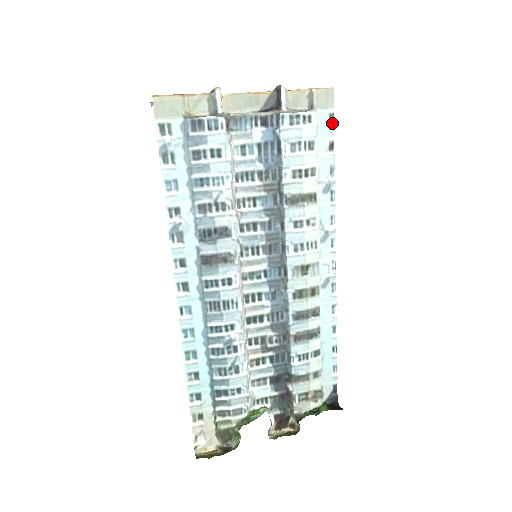
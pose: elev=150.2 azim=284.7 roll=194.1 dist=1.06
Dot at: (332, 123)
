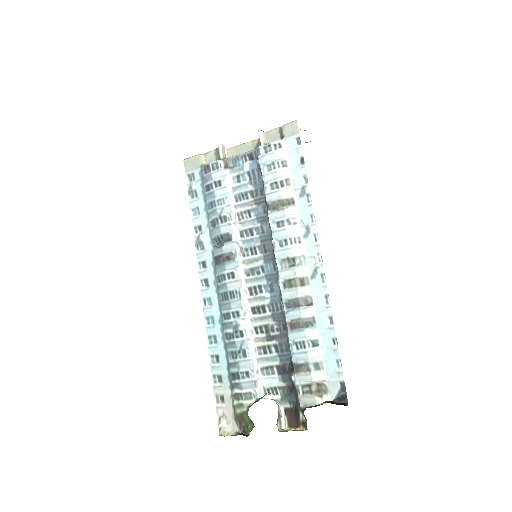
Dot at: (300, 144)
